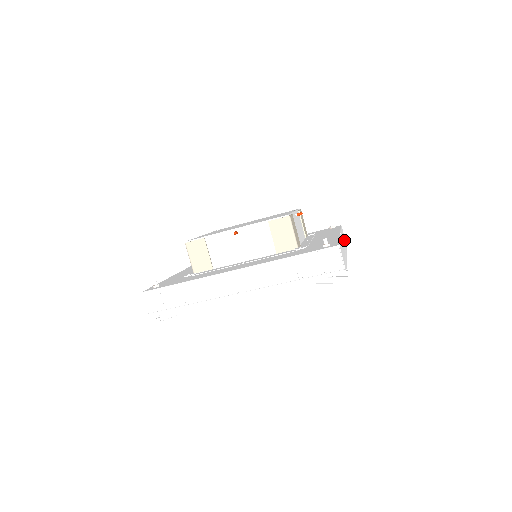
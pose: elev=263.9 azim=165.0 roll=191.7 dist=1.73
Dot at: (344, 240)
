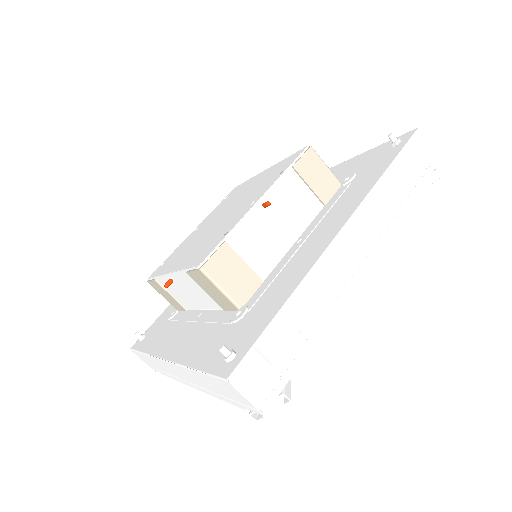
Dot at: (411, 178)
